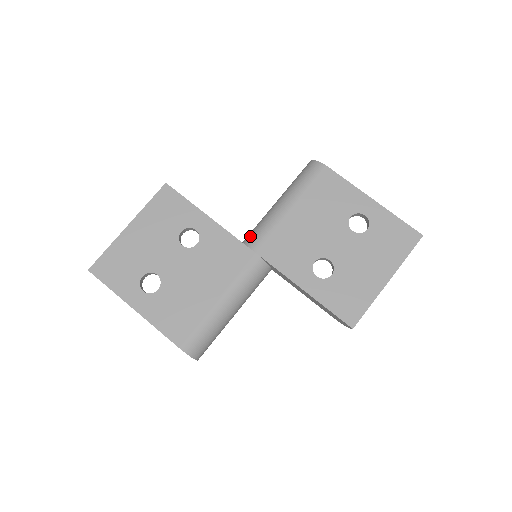
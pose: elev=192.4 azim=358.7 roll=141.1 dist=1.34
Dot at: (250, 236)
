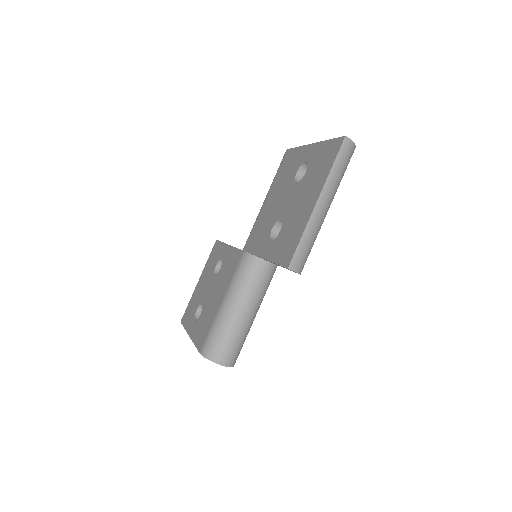
Dot at: occluded
